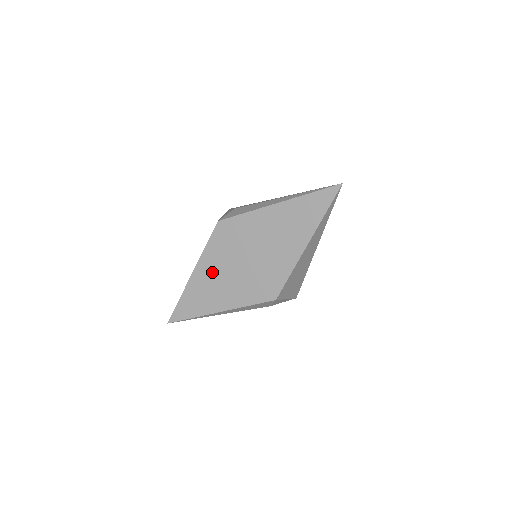
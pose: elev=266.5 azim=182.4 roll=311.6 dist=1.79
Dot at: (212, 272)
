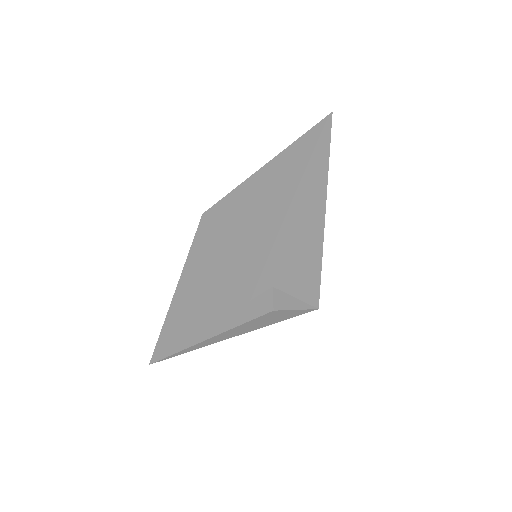
Dot at: (197, 277)
